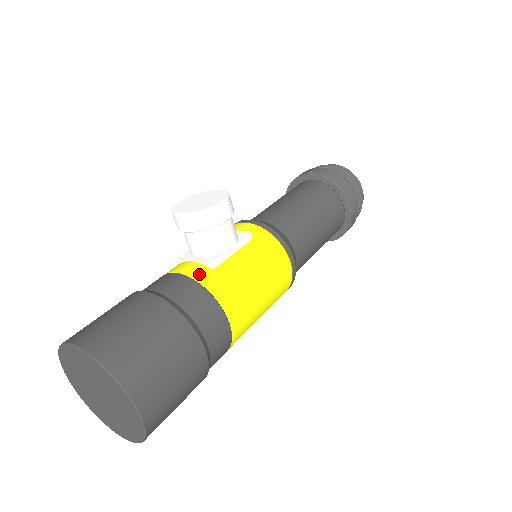
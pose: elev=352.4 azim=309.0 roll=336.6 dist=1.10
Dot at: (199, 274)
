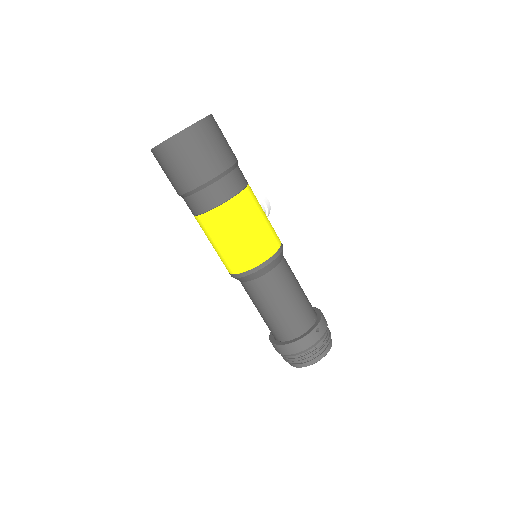
Dot at: occluded
